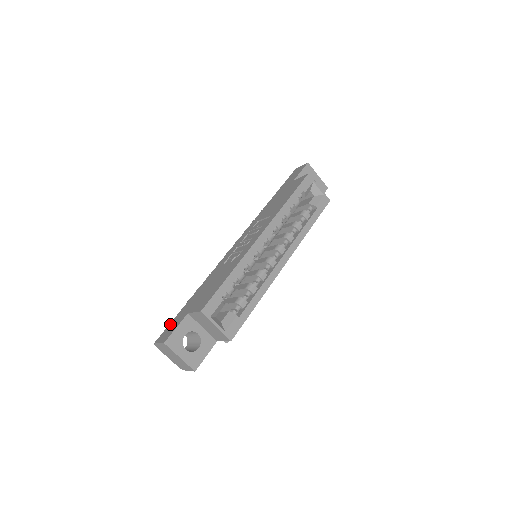
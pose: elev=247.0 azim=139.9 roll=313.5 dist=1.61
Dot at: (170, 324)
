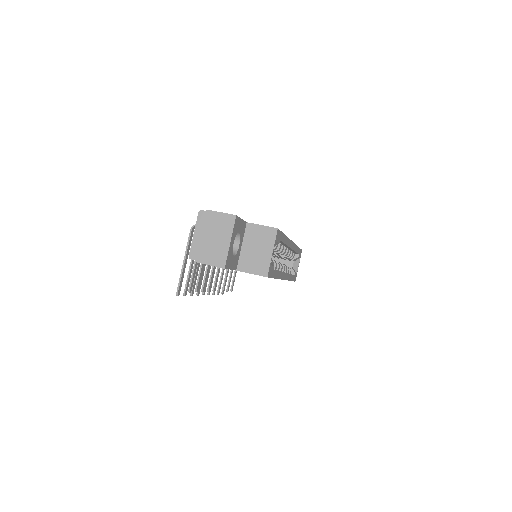
Dot at: occluded
